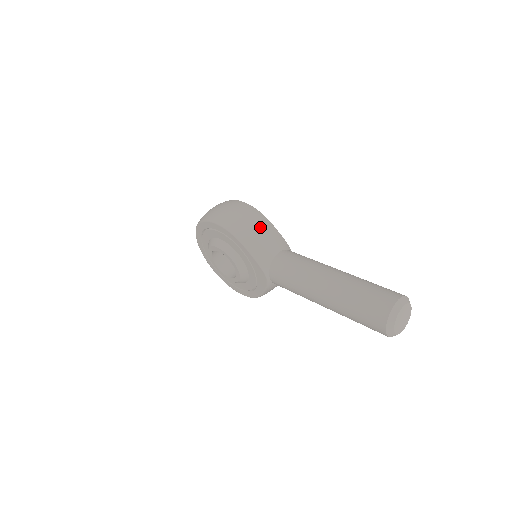
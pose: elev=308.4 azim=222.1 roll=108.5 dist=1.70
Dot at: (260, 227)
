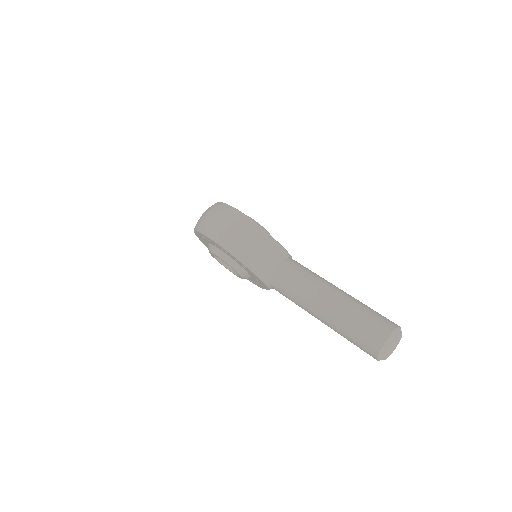
Dot at: (257, 242)
